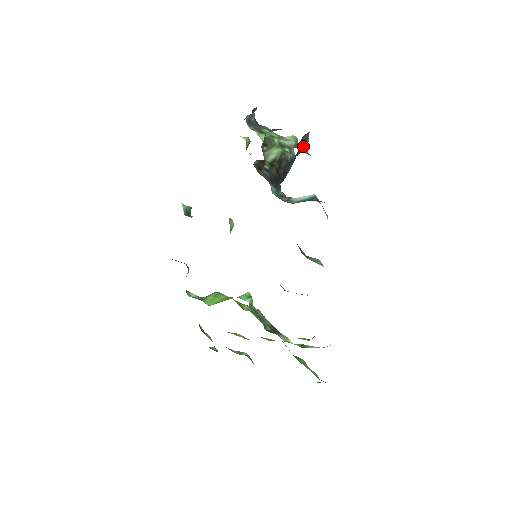
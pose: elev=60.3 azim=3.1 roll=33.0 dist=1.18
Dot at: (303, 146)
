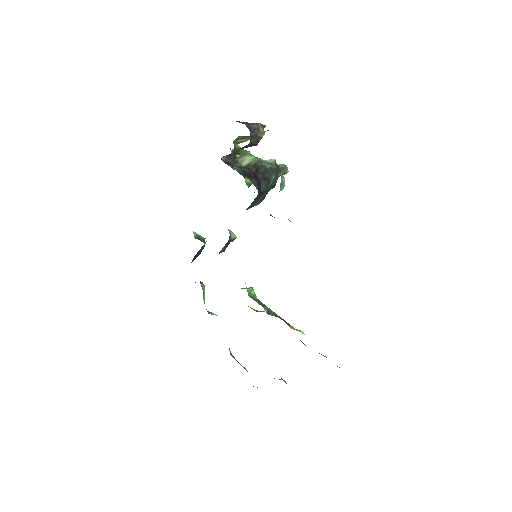
Dot at: (245, 123)
